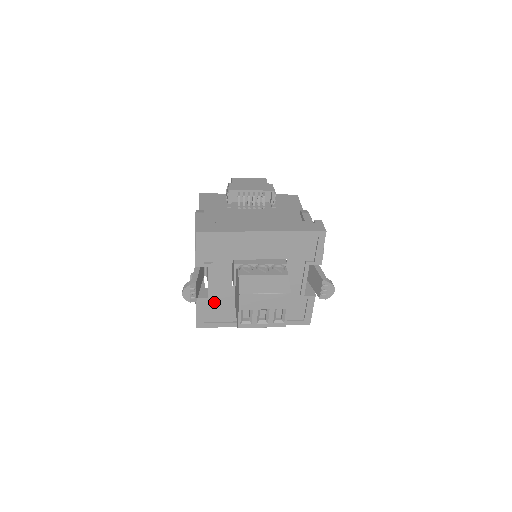
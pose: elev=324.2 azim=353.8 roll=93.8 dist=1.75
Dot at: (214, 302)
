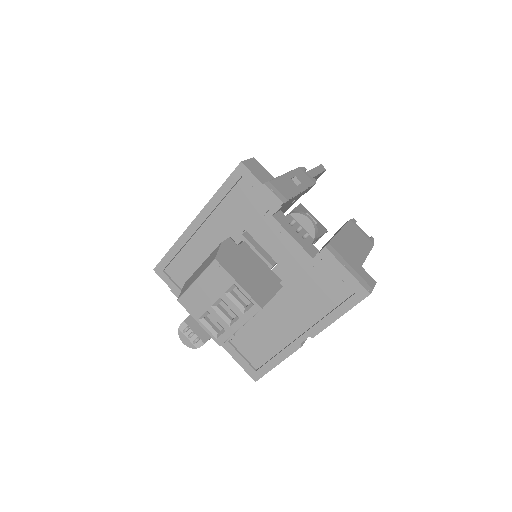
Dot at: (240, 337)
